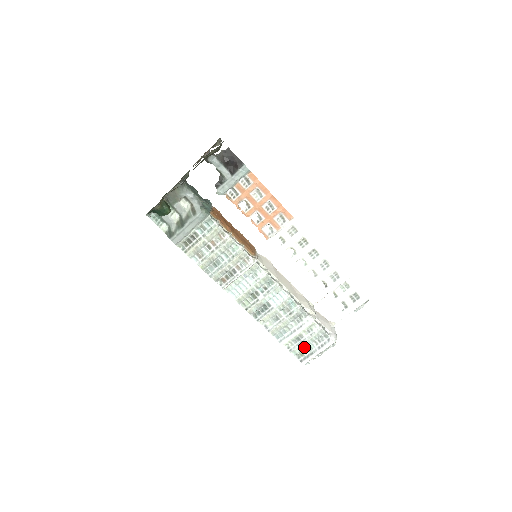
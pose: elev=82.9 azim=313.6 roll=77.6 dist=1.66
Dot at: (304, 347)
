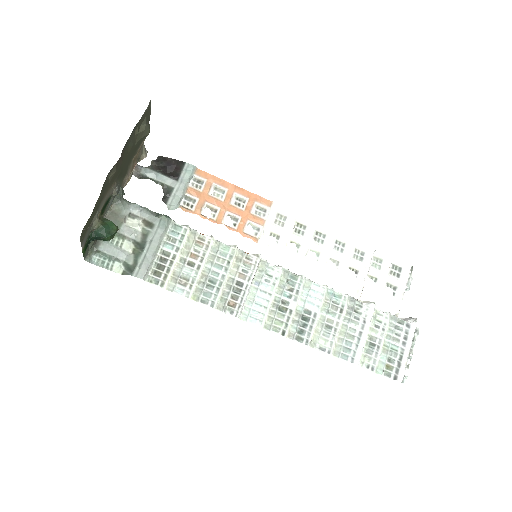
Dot at: (386, 354)
